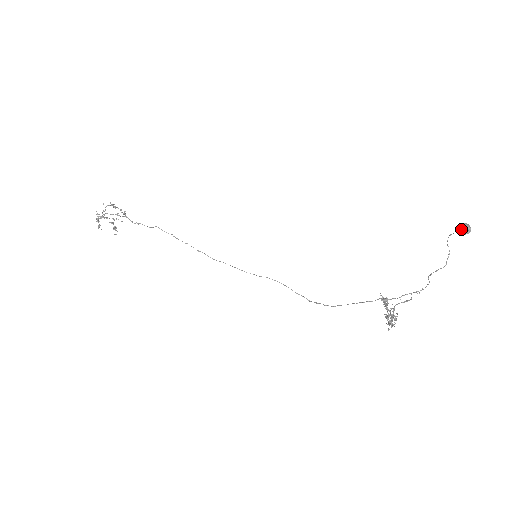
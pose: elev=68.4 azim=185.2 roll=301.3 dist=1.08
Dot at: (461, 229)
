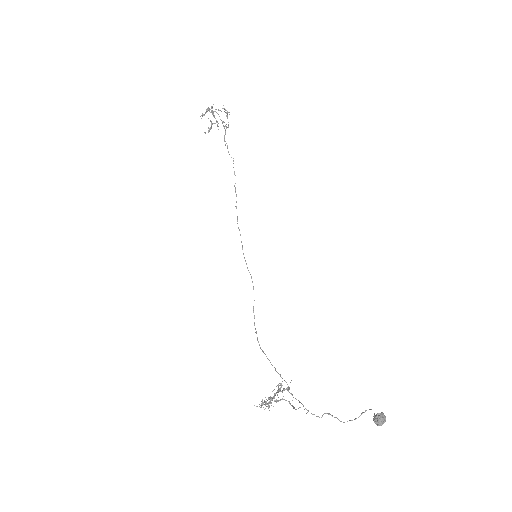
Dot at: (377, 416)
